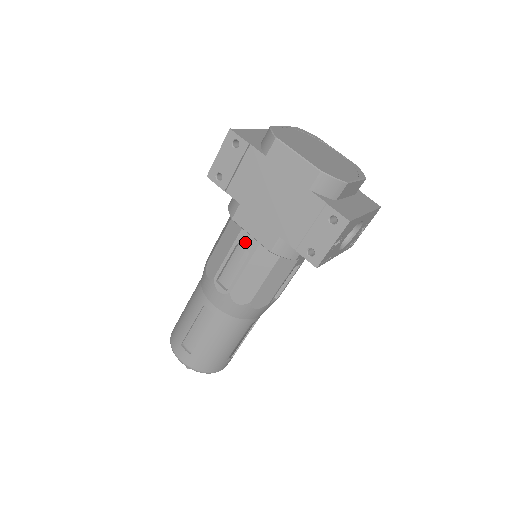
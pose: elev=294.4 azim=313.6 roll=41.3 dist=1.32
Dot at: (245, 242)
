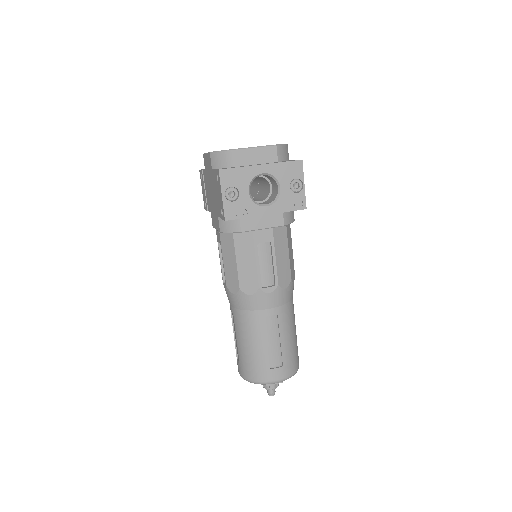
Dot at: (218, 238)
